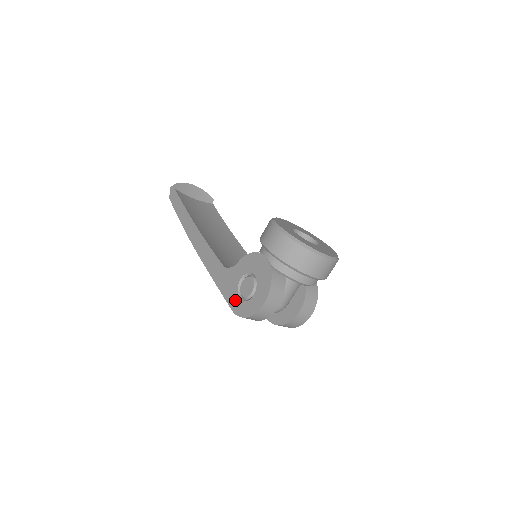
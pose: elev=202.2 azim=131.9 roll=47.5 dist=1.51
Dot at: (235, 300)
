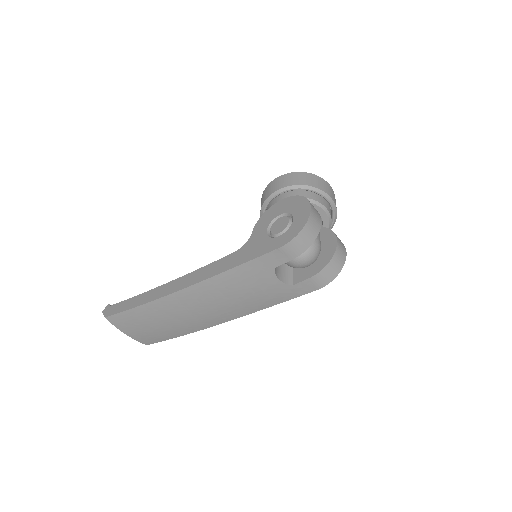
Dot at: (275, 241)
